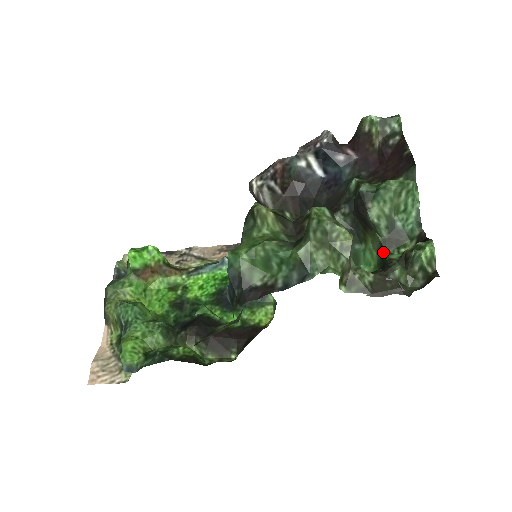
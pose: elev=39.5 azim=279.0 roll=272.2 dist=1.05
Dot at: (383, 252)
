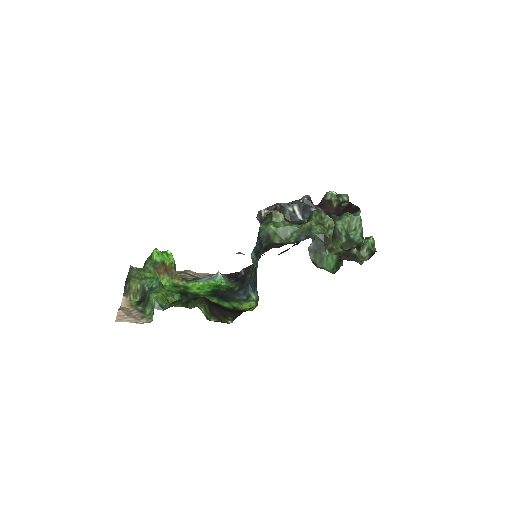
Dot at: occluded
